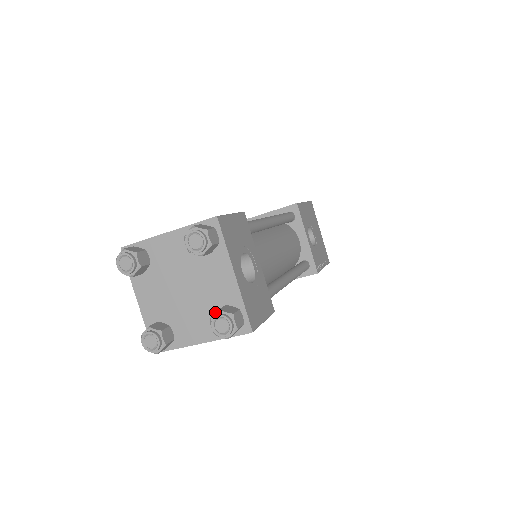
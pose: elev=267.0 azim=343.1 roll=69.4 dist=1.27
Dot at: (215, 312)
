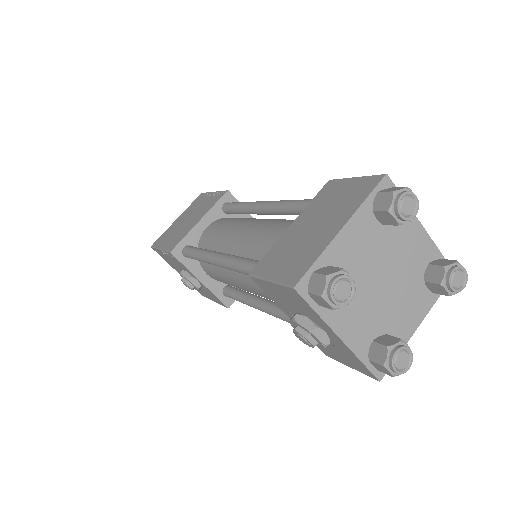
Dot at: (420, 281)
